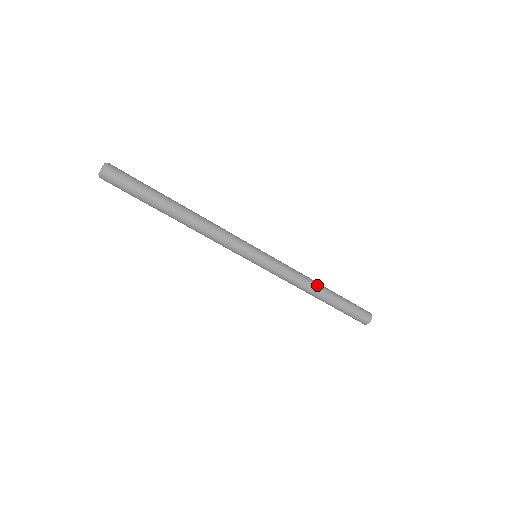
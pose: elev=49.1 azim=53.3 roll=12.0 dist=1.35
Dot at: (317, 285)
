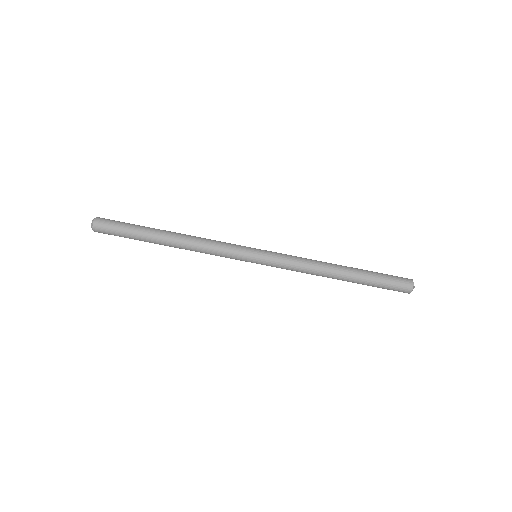
Dot at: (331, 267)
